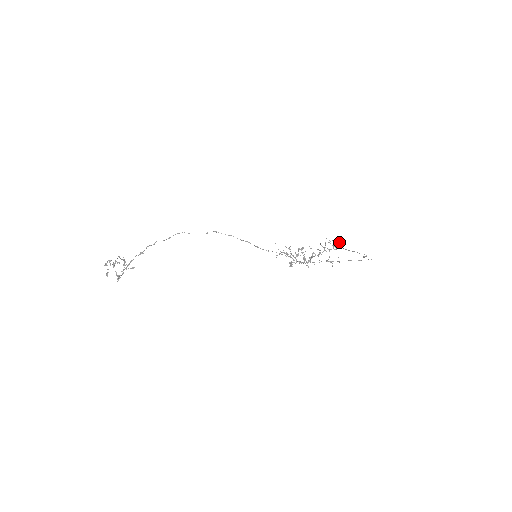
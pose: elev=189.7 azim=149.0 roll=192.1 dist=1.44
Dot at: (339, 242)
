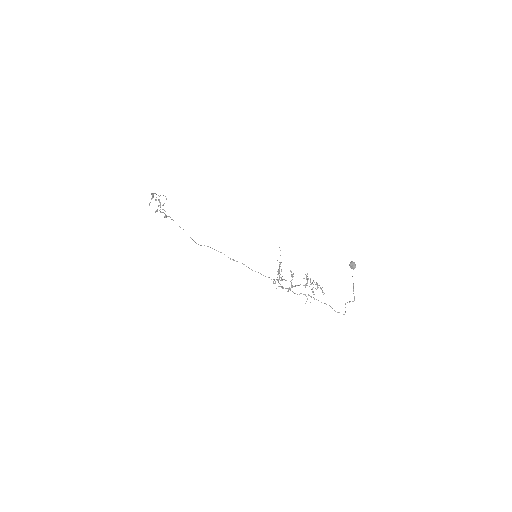
Dot at: (322, 290)
